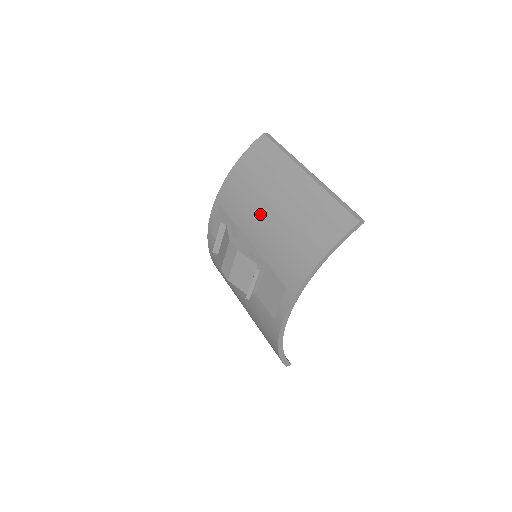
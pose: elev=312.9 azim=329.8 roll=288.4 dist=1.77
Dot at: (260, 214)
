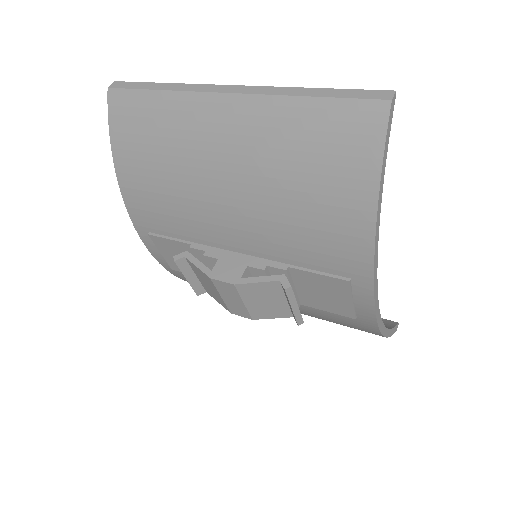
Dot at: (216, 209)
